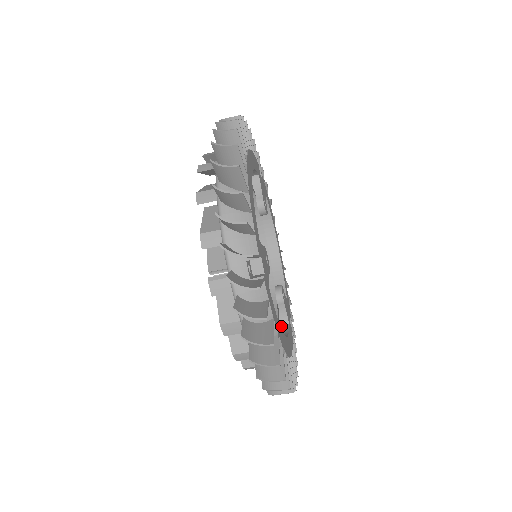
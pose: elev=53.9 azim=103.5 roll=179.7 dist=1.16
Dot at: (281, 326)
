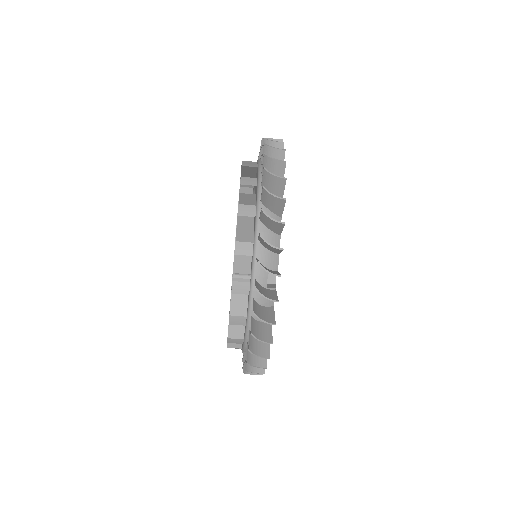
Dot at: occluded
